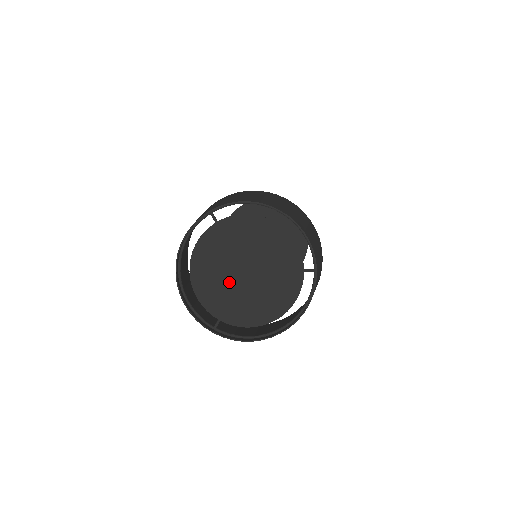
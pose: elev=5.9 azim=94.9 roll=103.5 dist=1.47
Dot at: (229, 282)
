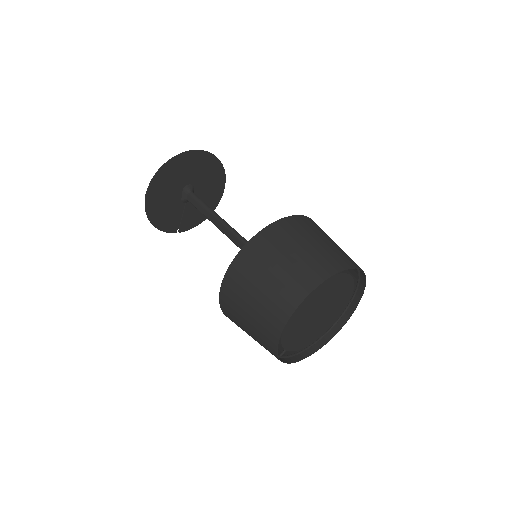
Dot at: (306, 324)
